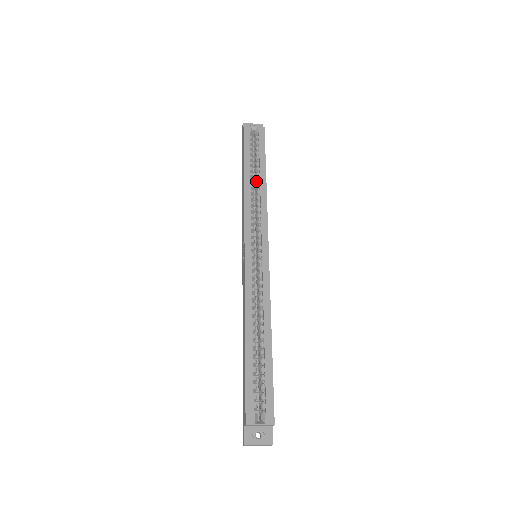
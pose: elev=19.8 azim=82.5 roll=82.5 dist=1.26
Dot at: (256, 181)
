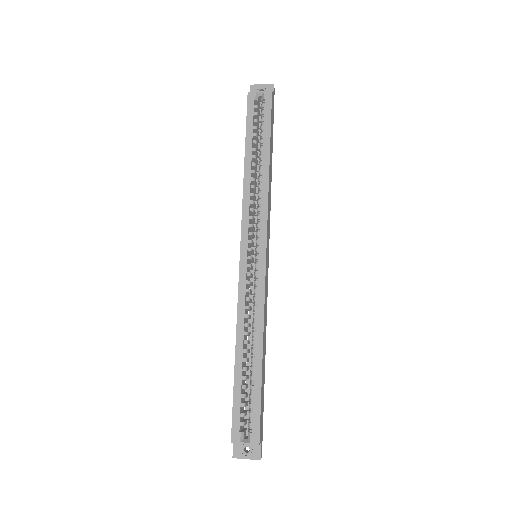
Dot at: occluded
